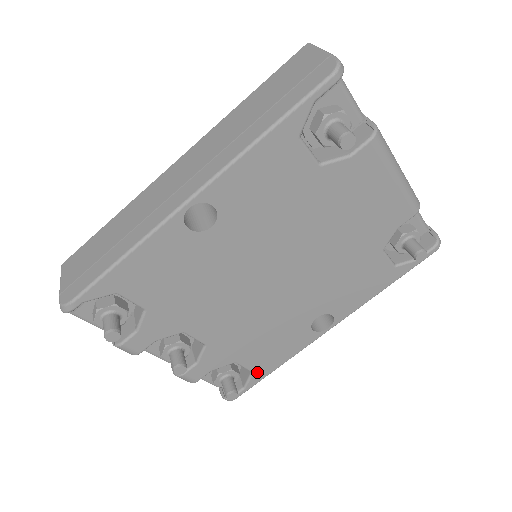
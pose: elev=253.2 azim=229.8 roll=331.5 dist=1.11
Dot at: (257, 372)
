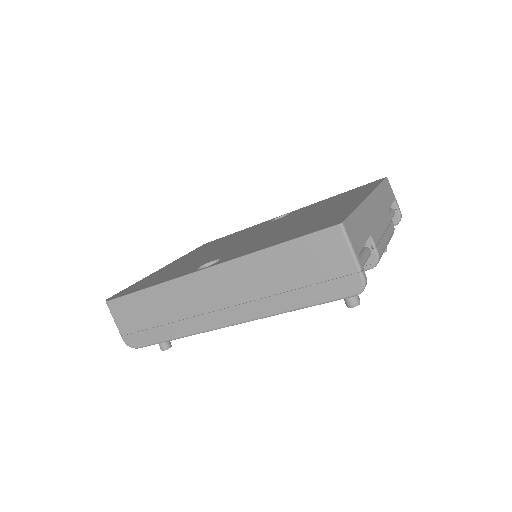
Dot at: occluded
